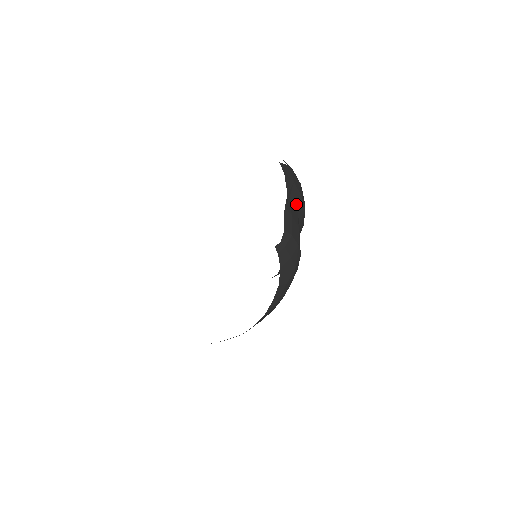
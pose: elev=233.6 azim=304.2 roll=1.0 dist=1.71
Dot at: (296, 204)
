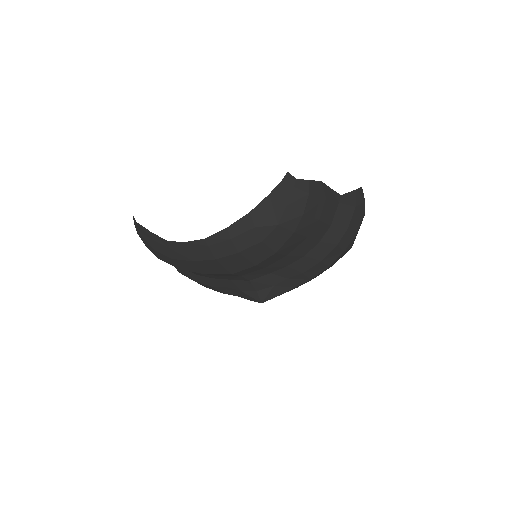
Dot at: (338, 219)
